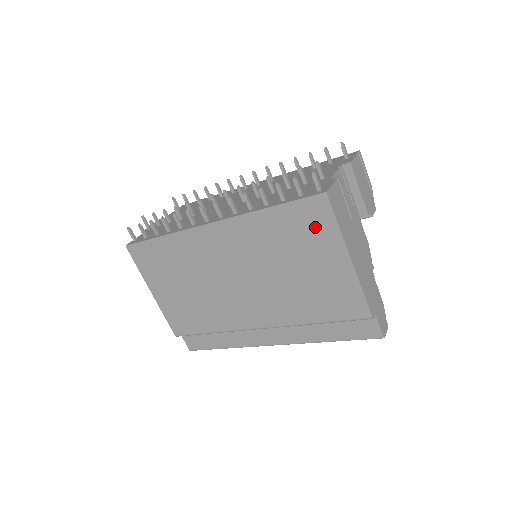
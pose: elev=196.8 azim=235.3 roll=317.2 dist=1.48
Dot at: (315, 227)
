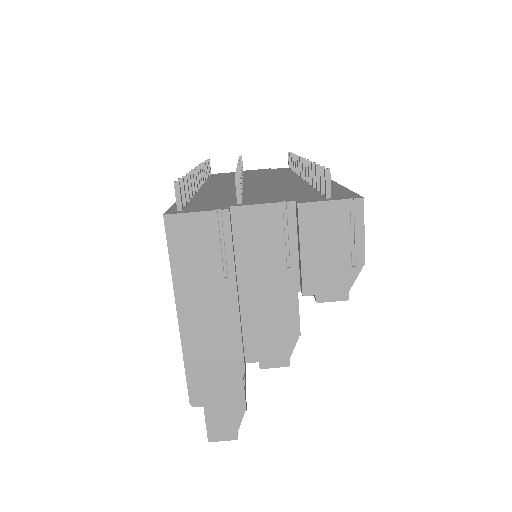
Dot at: occluded
